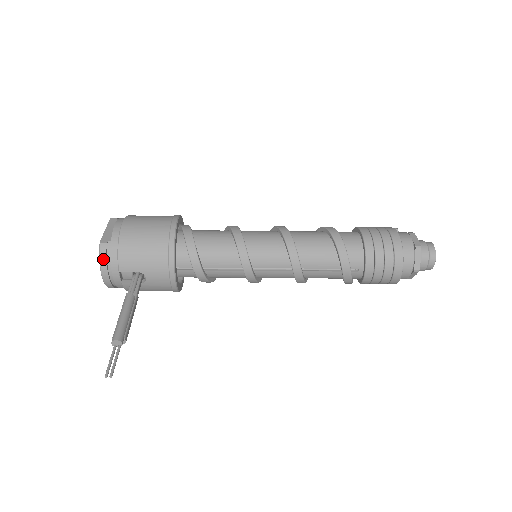
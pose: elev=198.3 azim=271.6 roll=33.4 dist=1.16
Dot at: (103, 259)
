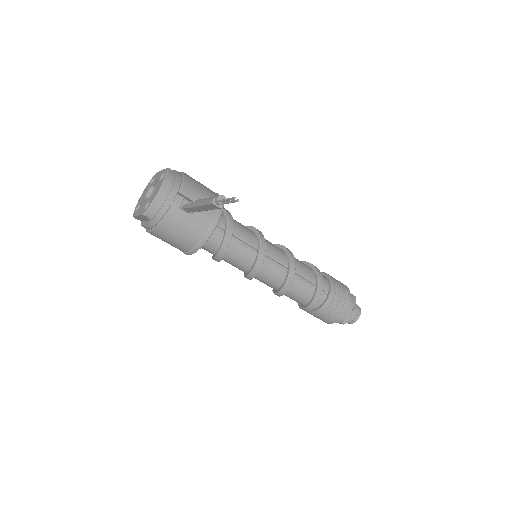
Dot at: (169, 177)
